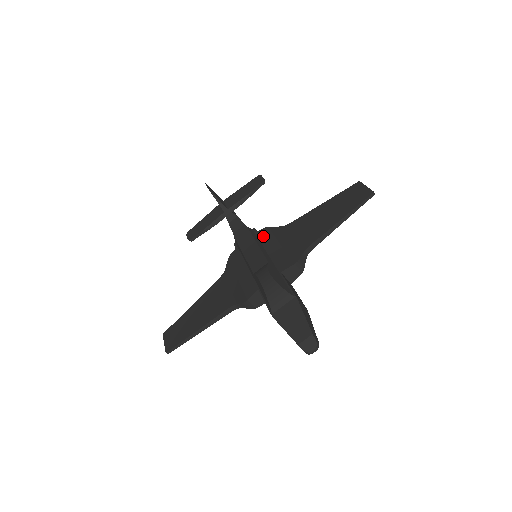
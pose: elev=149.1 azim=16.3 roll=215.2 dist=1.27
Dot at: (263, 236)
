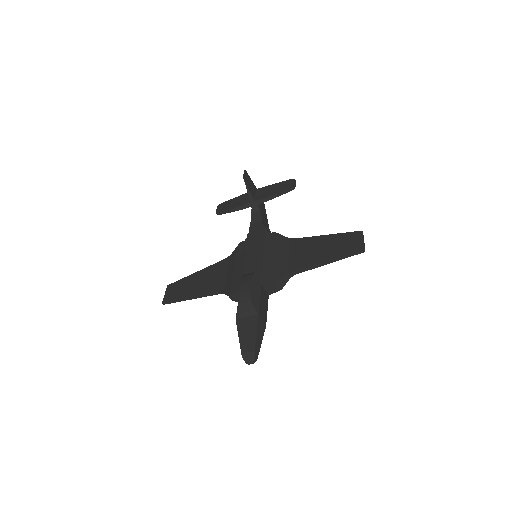
Dot at: (269, 240)
